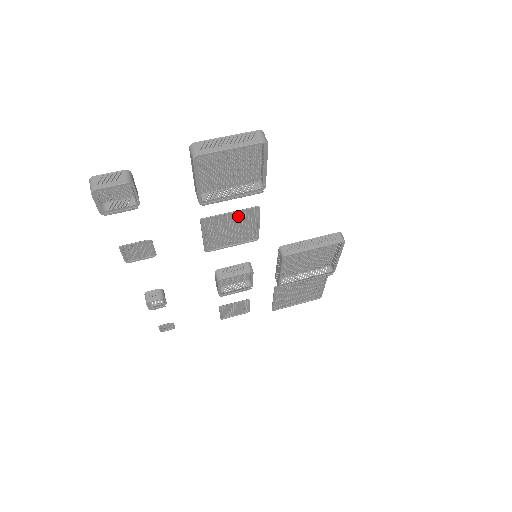
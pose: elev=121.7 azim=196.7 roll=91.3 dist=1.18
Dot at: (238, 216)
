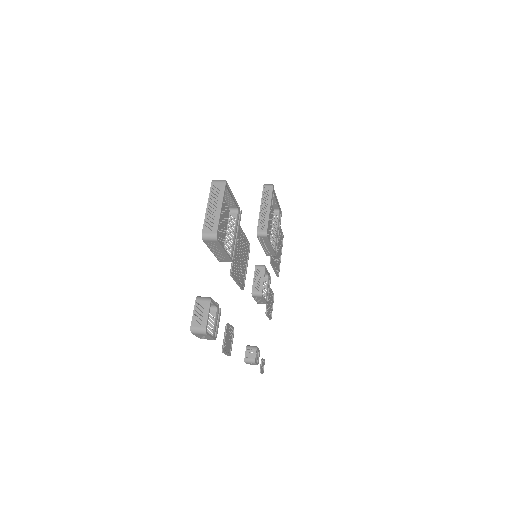
Dot at: (237, 246)
